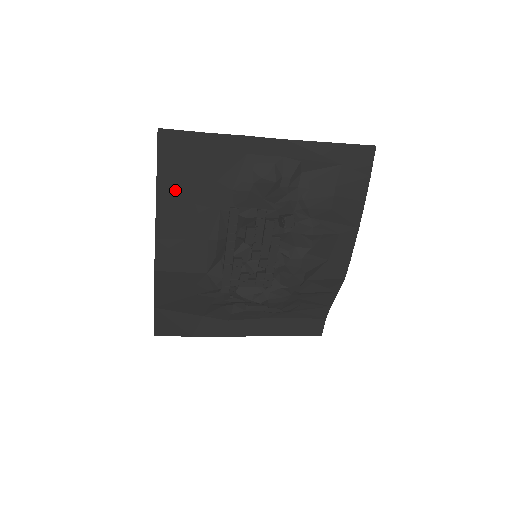
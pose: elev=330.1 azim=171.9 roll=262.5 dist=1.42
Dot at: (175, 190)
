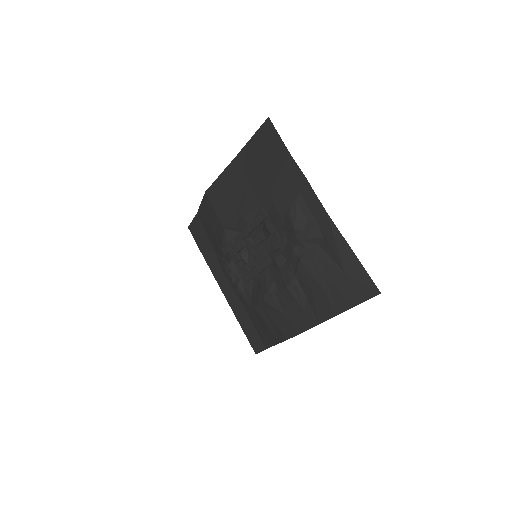
Dot at: (249, 163)
